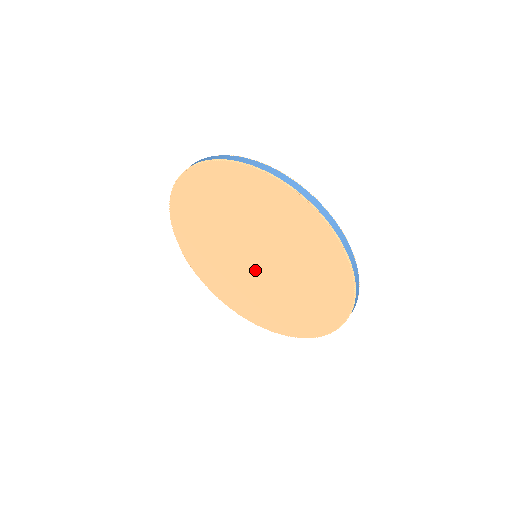
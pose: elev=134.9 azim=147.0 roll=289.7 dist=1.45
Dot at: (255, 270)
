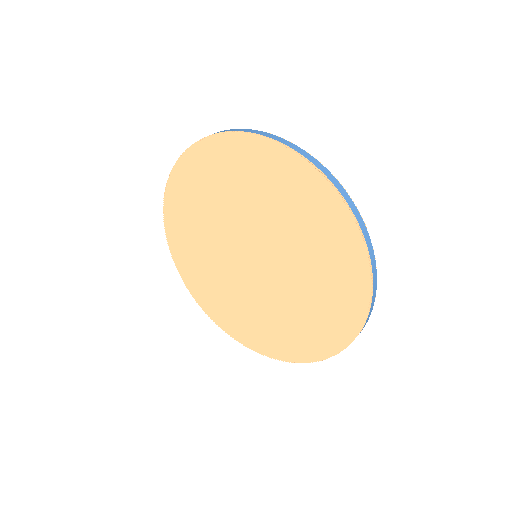
Dot at: (248, 270)
